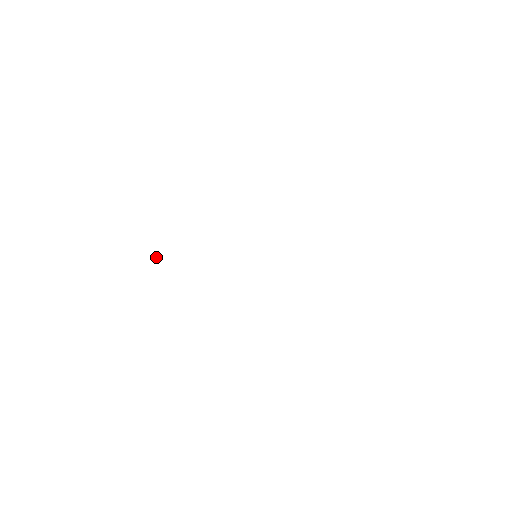
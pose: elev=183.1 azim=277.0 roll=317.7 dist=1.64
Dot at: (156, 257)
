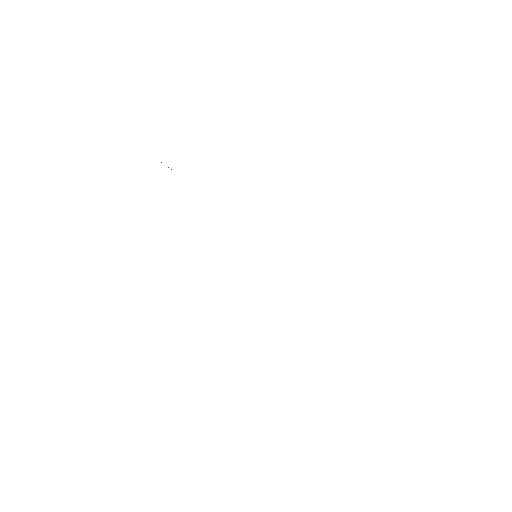
Dot at: occluded
